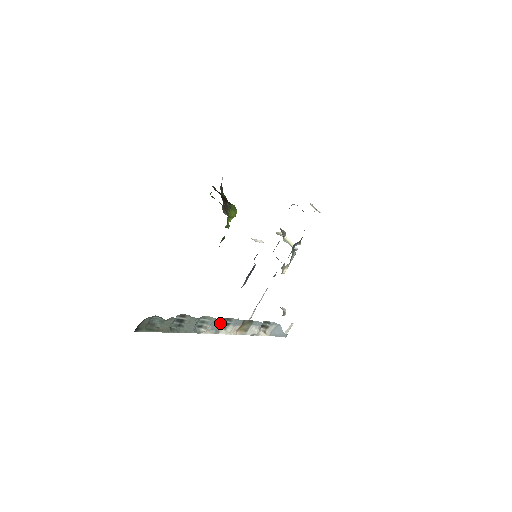
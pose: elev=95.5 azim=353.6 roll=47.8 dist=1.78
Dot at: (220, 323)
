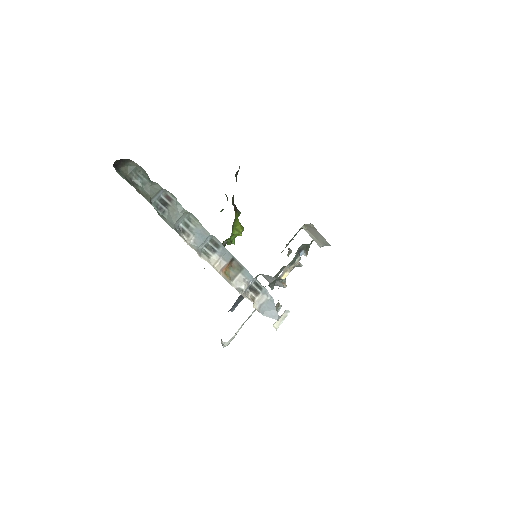
Dot at: (206, 240)
